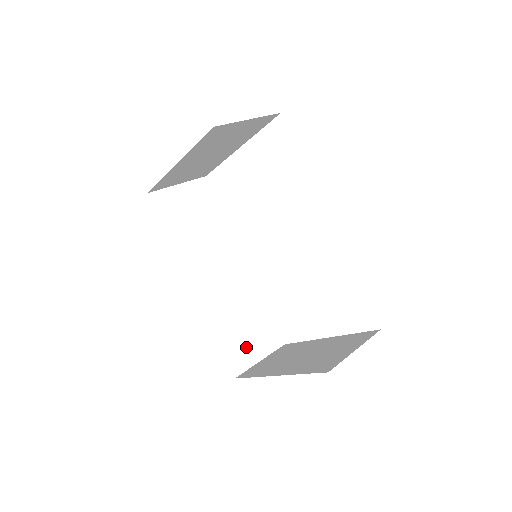
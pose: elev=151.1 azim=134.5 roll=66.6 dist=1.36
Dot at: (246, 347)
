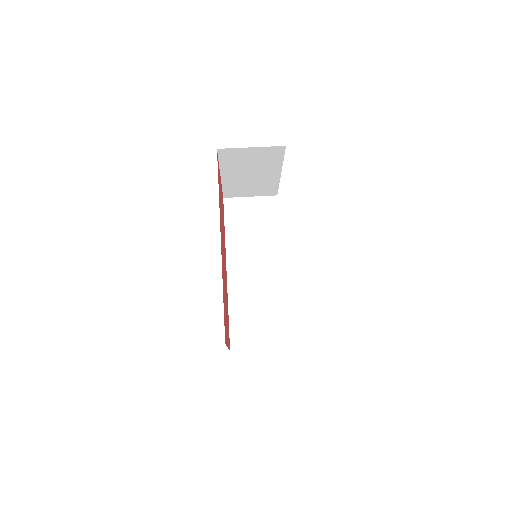
Dot at: (251, 333)
